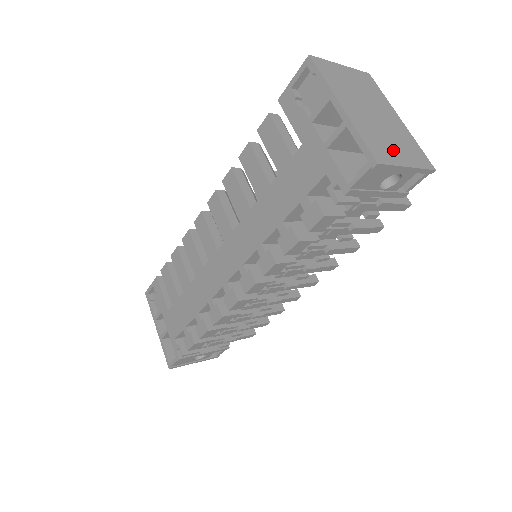
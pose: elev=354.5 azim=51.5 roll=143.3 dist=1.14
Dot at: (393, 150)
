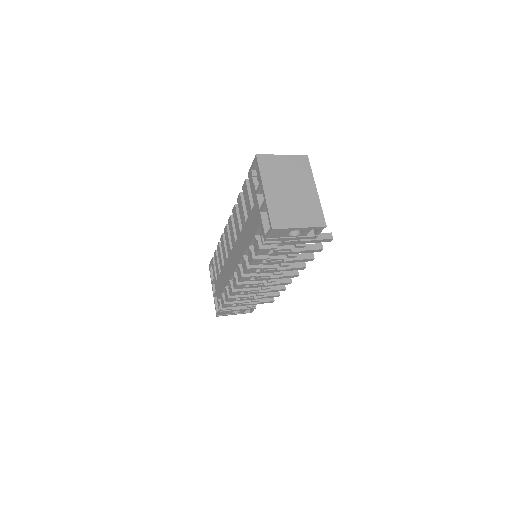
Dot at: (293, 217)
